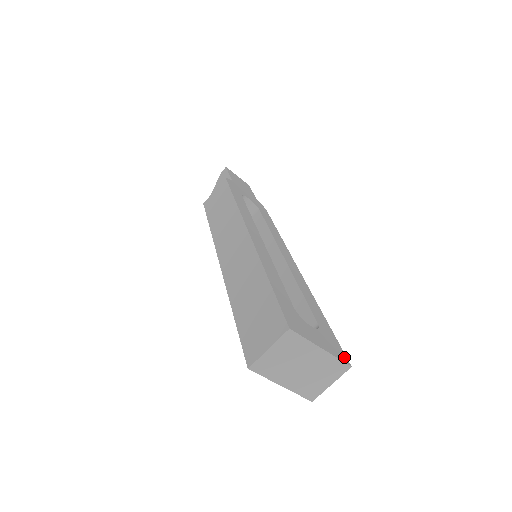
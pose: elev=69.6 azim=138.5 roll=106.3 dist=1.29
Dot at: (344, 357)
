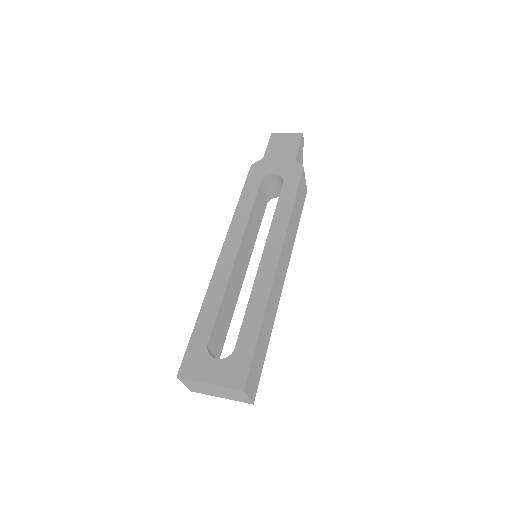
Dot at: (241, 381)
